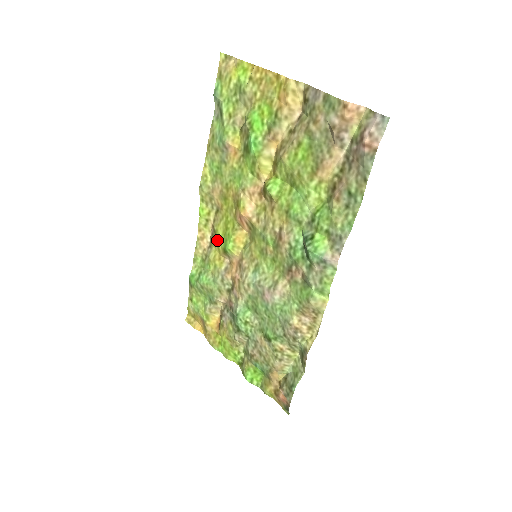
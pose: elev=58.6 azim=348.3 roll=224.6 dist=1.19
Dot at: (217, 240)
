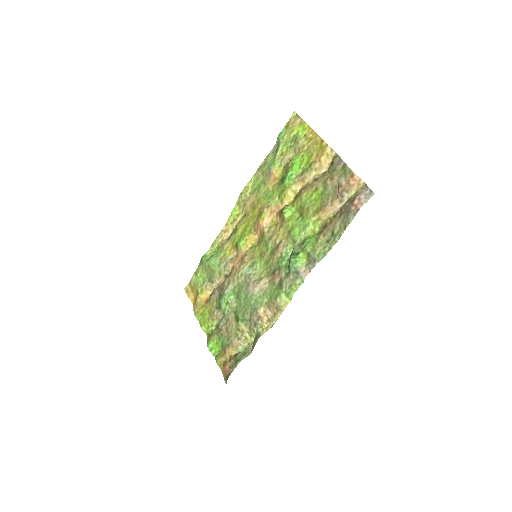
Dot at: (235, 236)
